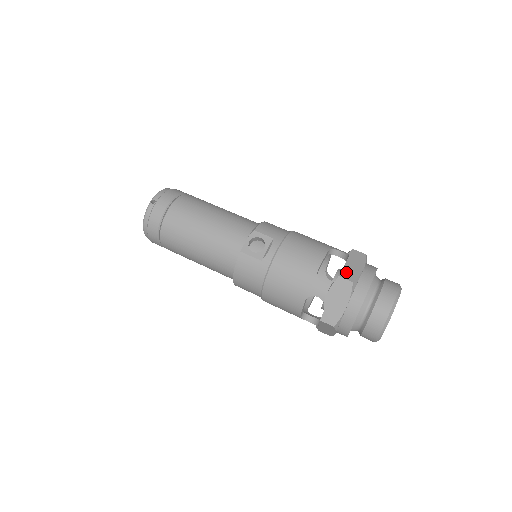
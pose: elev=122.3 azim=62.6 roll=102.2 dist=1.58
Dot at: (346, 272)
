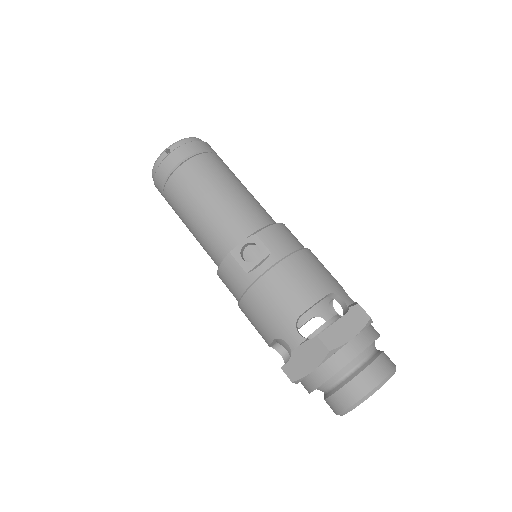
Dot at: (330, 334)
